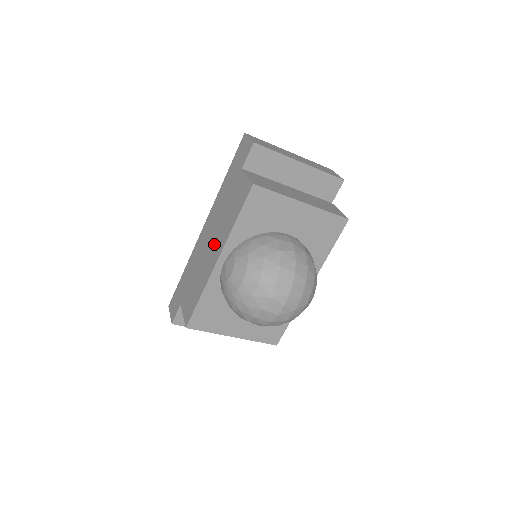
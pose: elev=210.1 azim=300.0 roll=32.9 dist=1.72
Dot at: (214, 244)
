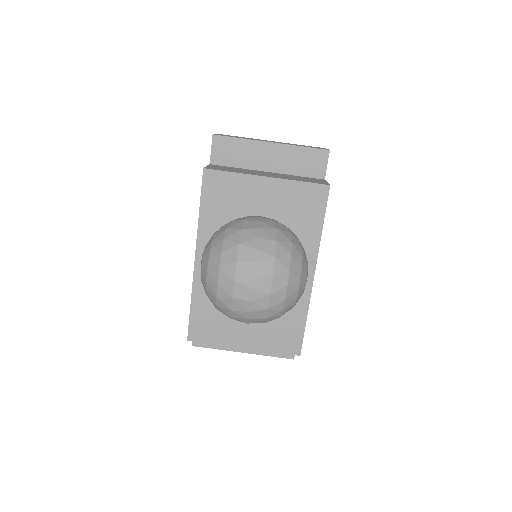
Dot at: occluded
